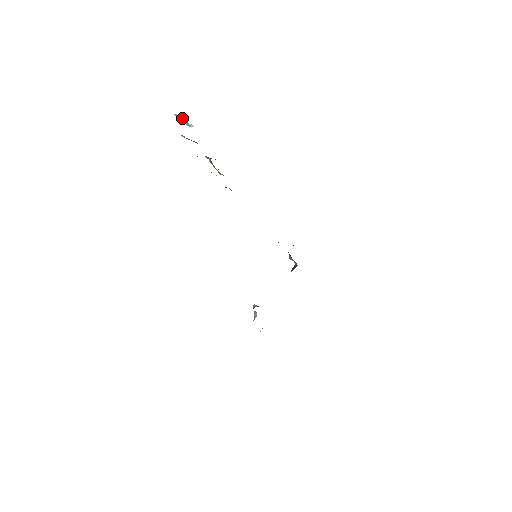
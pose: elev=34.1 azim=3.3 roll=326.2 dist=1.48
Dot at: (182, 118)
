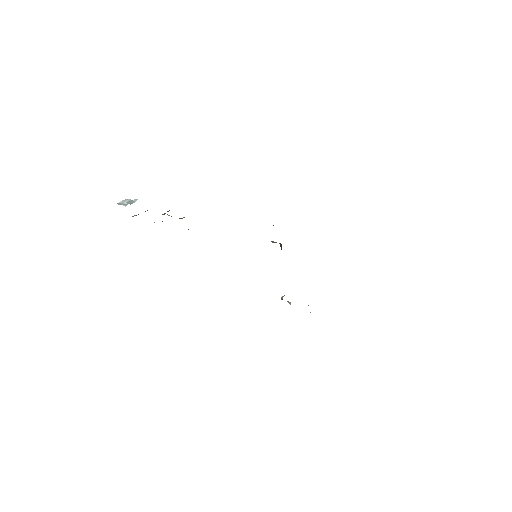
Dot at: (125, 201)
